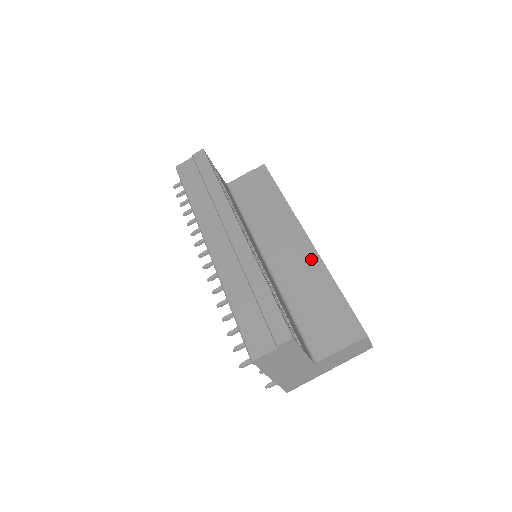
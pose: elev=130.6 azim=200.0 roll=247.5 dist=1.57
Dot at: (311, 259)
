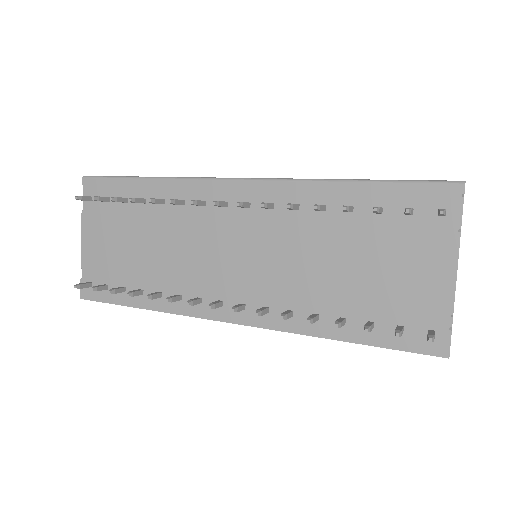
Dot at: occluded
